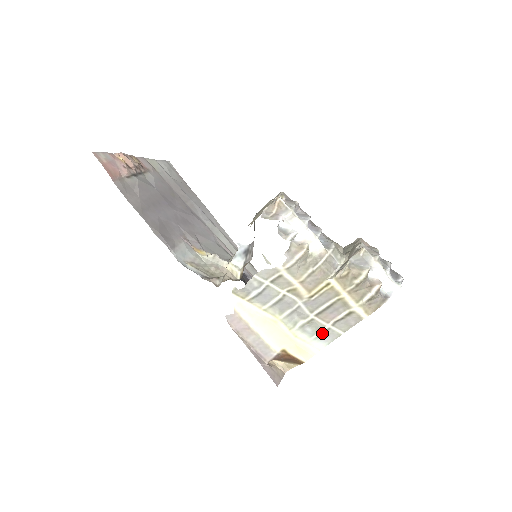
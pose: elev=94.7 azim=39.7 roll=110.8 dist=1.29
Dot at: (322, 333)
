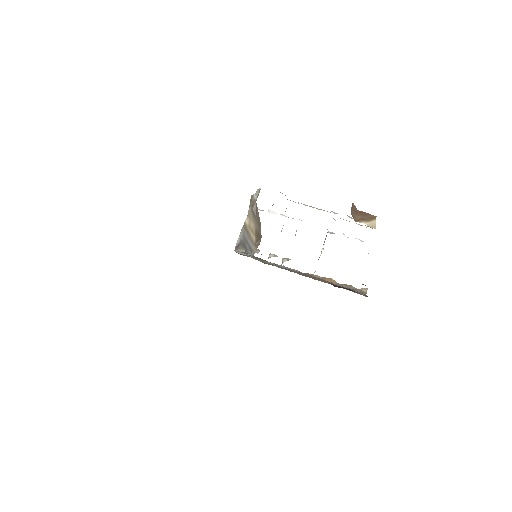
Dot at: occluded
